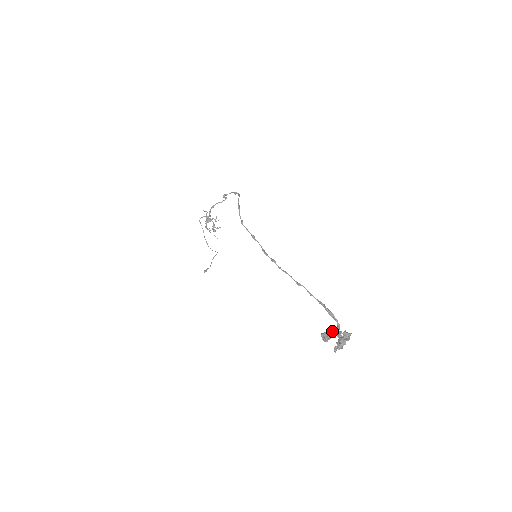
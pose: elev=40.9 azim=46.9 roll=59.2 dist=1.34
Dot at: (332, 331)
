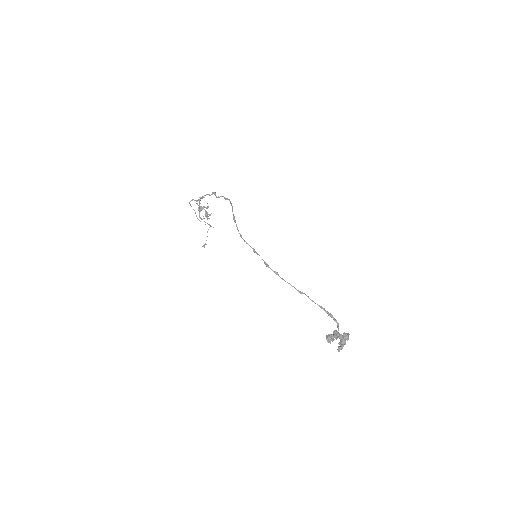
Dot at: (334, 333)
